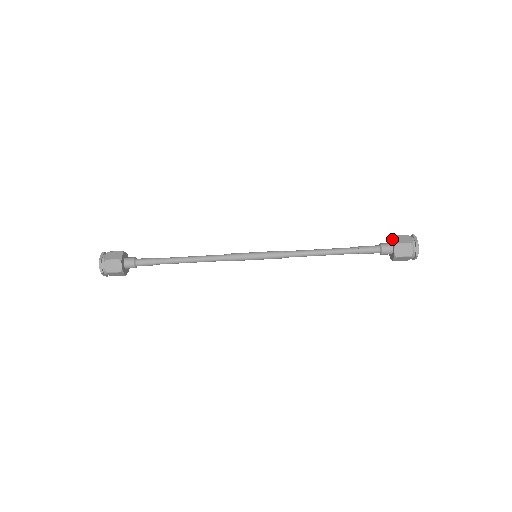
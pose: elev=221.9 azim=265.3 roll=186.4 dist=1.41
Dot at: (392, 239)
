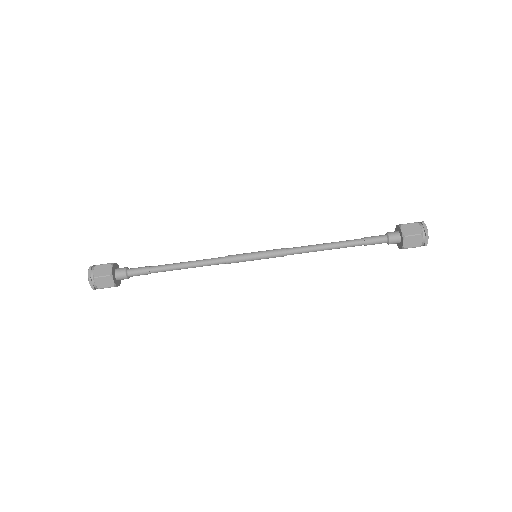
Dot at: (400, 230)
